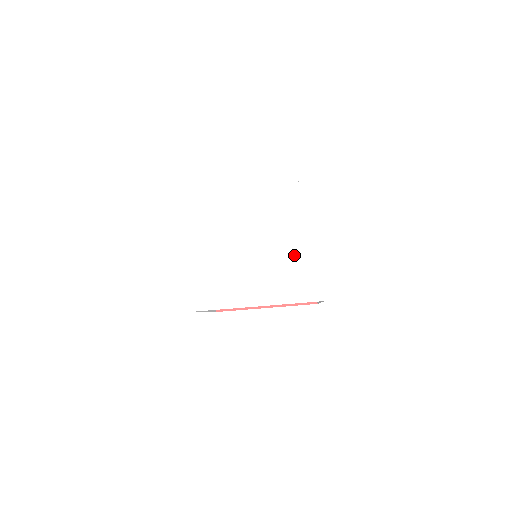
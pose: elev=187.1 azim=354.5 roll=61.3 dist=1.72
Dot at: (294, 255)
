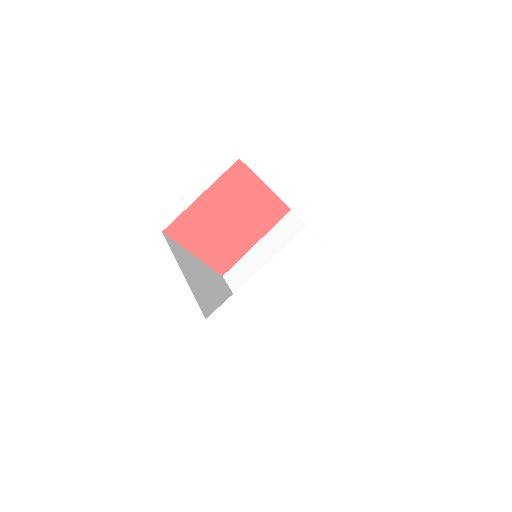
Dot at: (325, 277)
